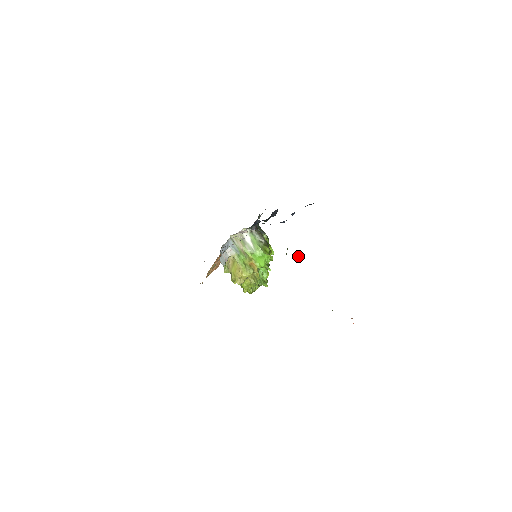
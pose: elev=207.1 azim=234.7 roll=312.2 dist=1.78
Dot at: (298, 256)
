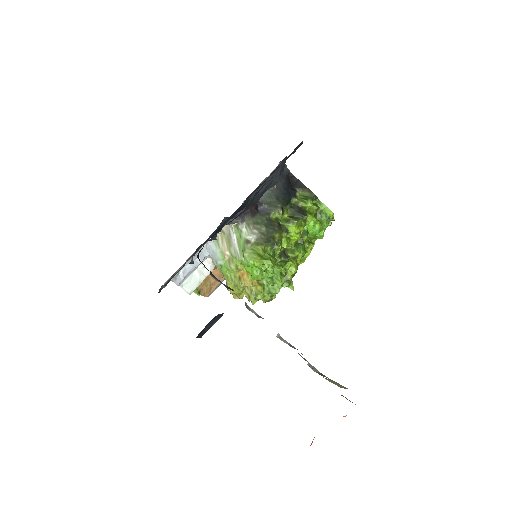
Dot at: (214, 320)
